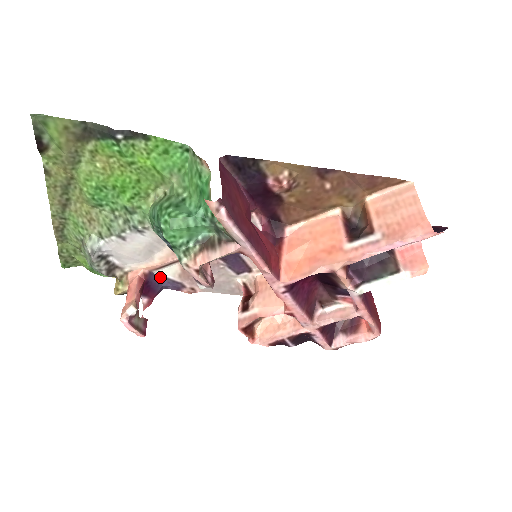
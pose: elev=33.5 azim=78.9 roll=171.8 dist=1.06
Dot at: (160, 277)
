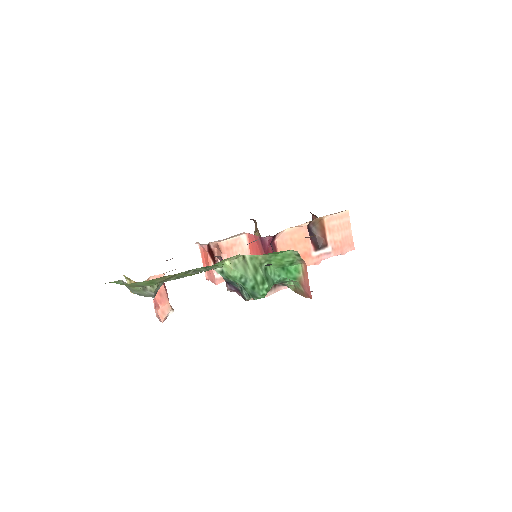
Dot at: occluded
